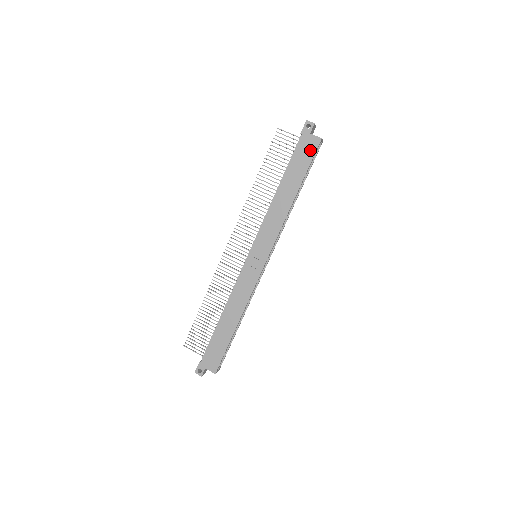
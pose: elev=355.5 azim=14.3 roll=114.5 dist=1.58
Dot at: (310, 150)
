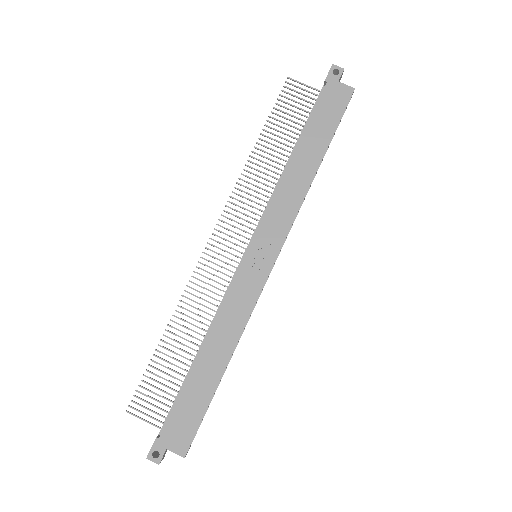
Dot at: (339, 103)
